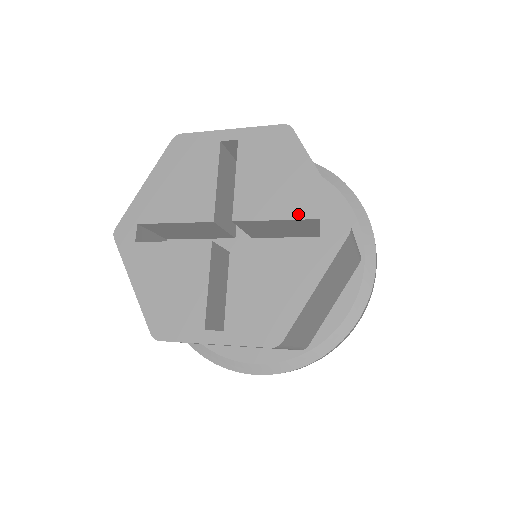
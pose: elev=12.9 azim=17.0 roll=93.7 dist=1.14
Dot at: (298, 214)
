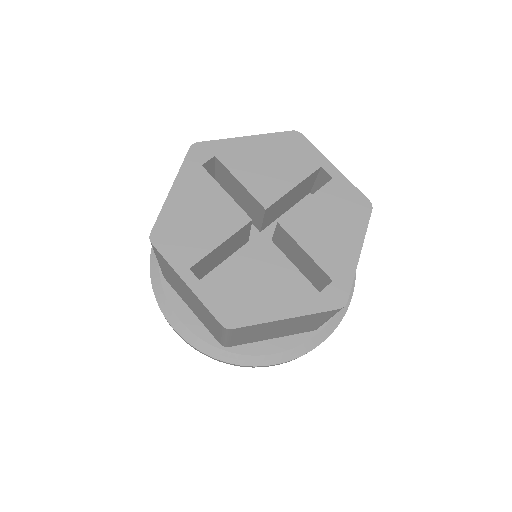
Dot at: (323, 263)
